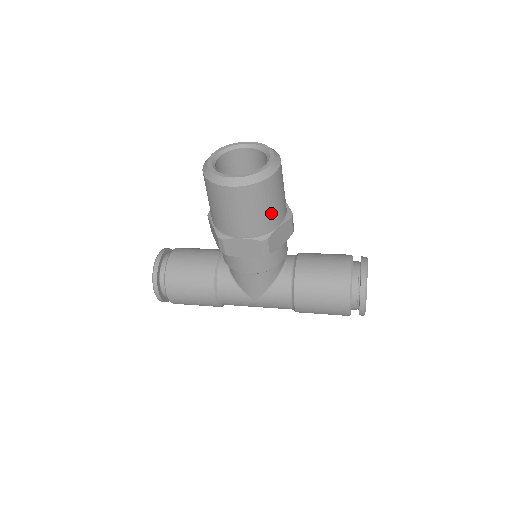
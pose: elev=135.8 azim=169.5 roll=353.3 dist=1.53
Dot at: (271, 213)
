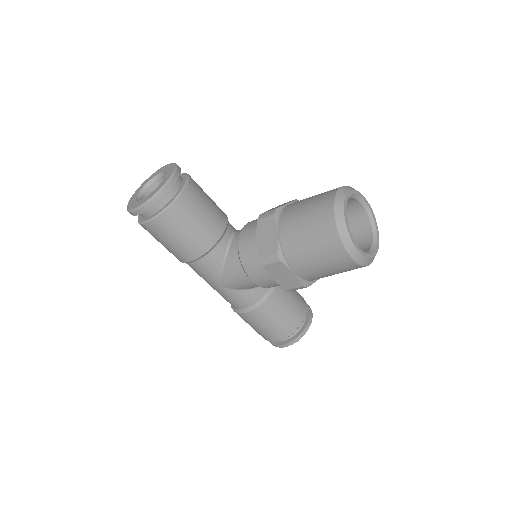
Dot at: (331, 275)
